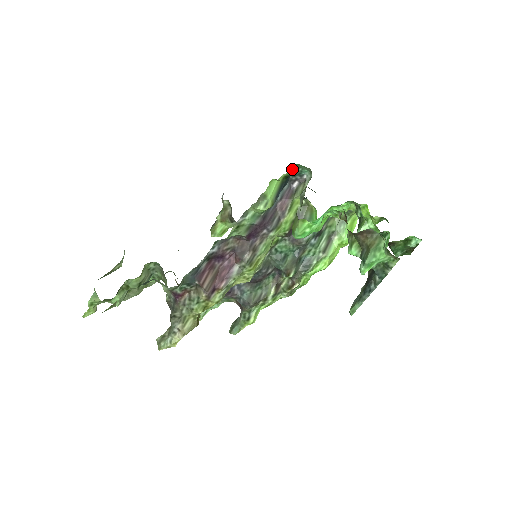
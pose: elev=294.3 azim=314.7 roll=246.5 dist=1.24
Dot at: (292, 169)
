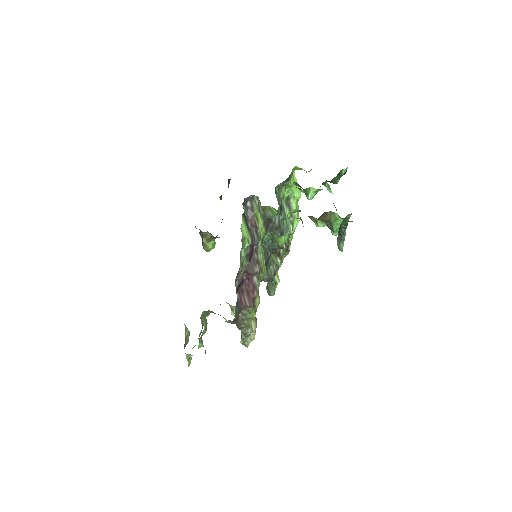
Dot at: (244, 206)
